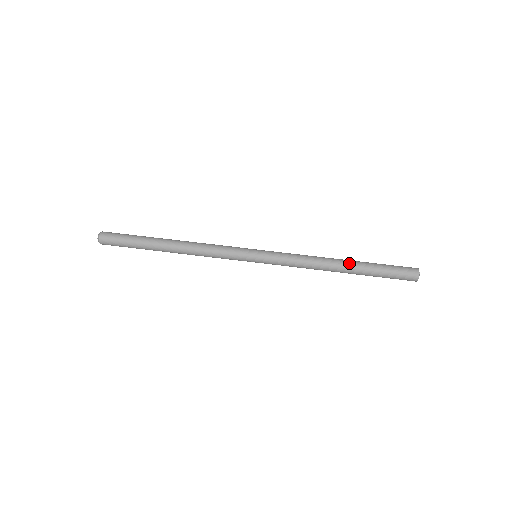
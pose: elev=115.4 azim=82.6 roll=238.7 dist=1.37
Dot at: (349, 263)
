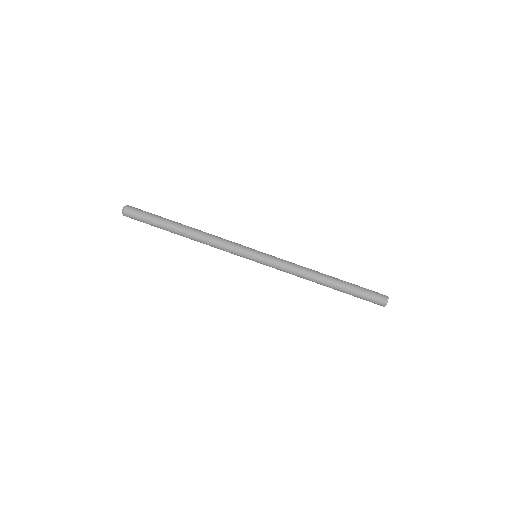
Dot at: (332, 282)
